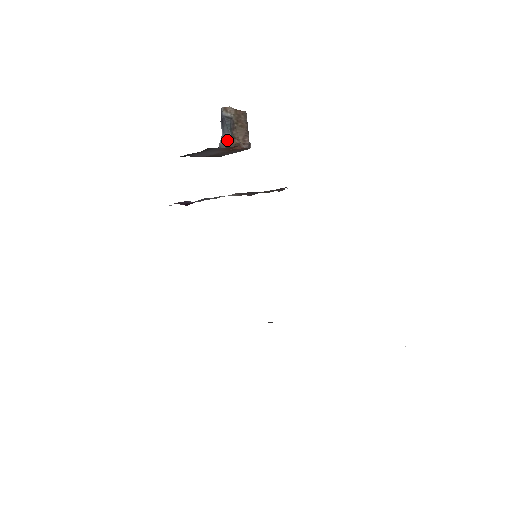
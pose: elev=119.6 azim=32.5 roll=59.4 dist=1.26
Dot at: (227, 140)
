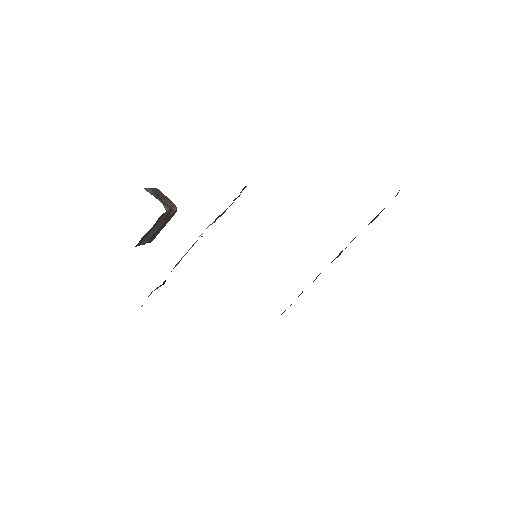
Dot at: (165, 207)
